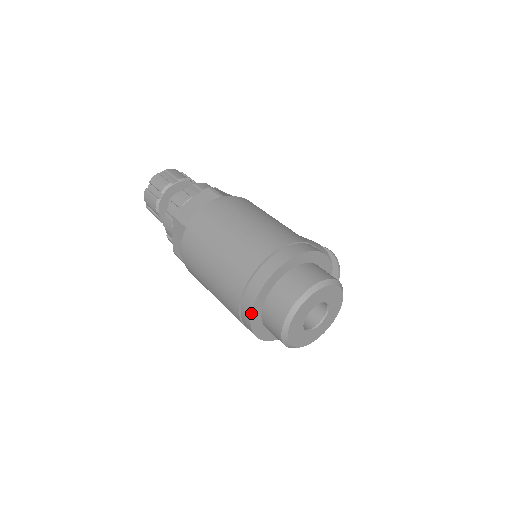
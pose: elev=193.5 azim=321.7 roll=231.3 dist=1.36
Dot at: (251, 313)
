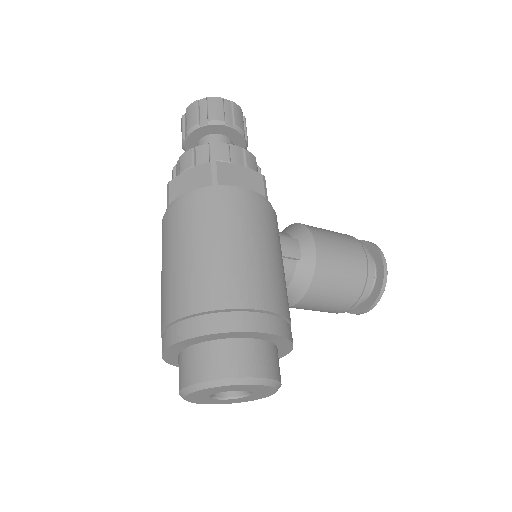
Dot at: (162, 358)
